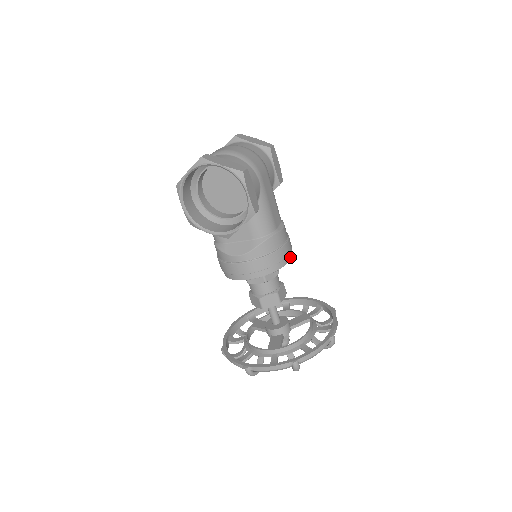
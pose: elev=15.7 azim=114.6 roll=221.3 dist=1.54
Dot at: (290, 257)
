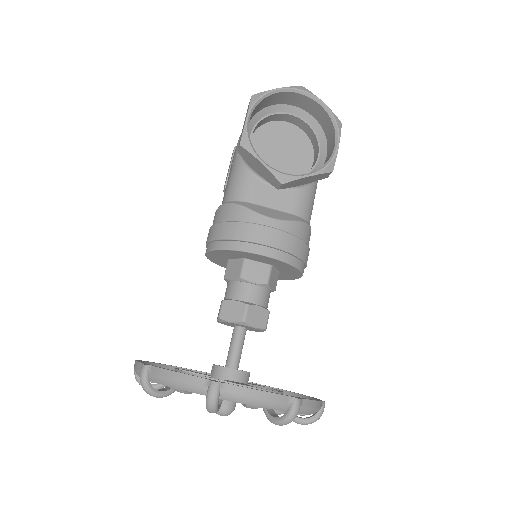
Dot at: occluded
